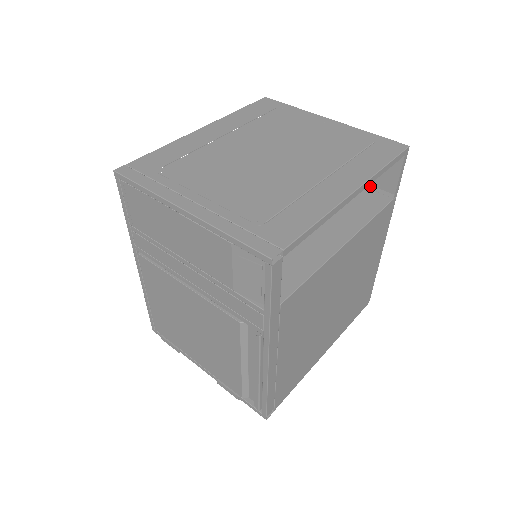
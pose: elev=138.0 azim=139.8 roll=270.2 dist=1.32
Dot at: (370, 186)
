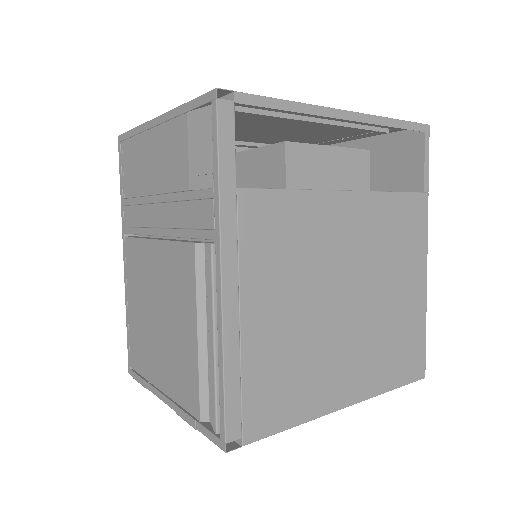
Dot at: occluded
